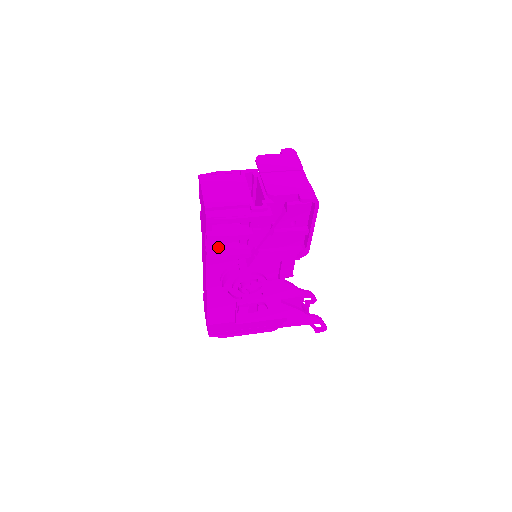
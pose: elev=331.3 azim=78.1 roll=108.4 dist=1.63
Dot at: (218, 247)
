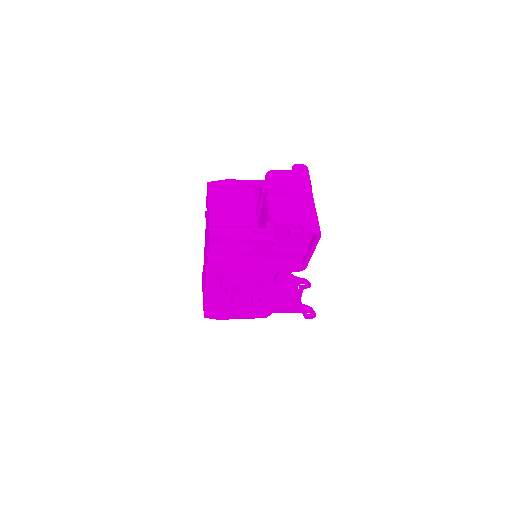
Dot at: (219, 255)
